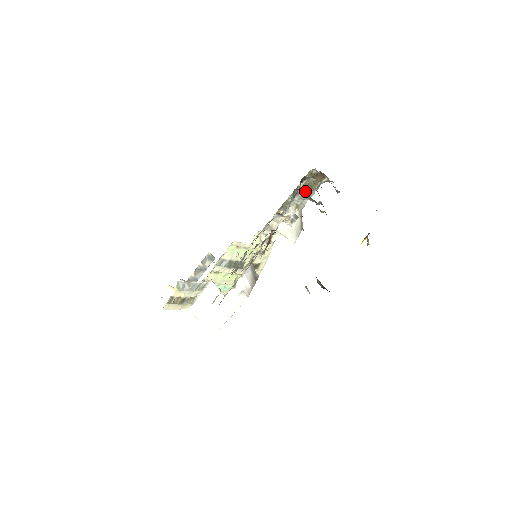
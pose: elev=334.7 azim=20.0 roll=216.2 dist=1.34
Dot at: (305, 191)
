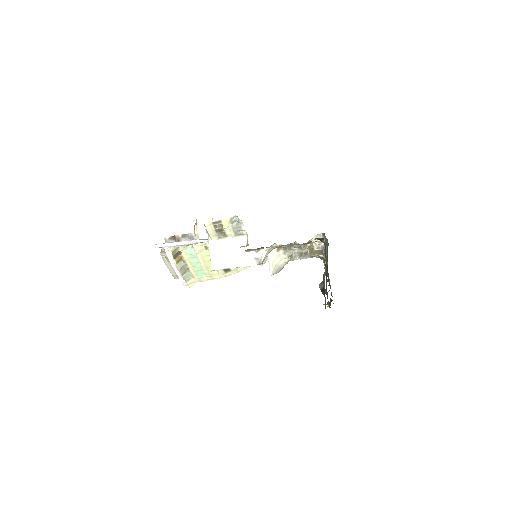
Dot at: (305, 251)
